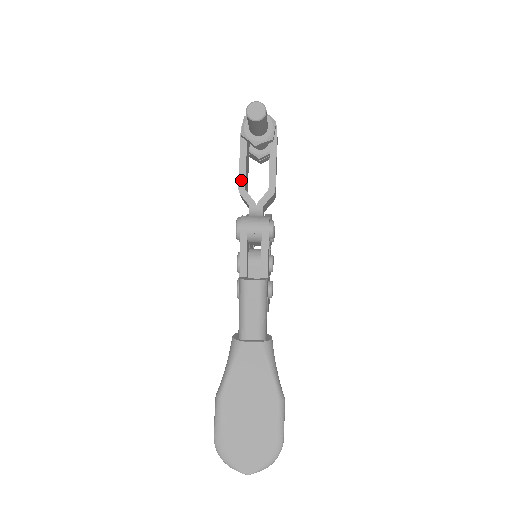
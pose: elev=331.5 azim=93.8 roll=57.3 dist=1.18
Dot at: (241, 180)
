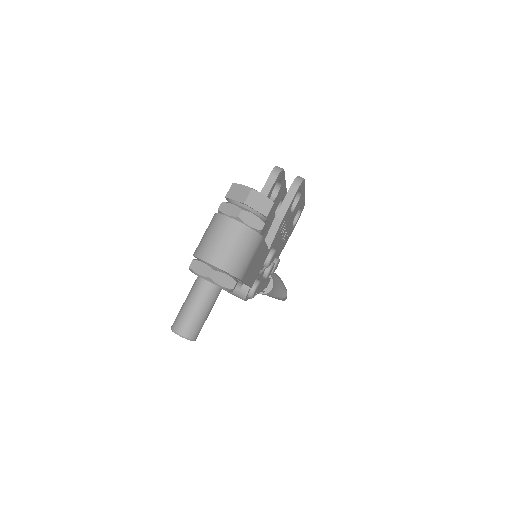
Dot at: occluded
